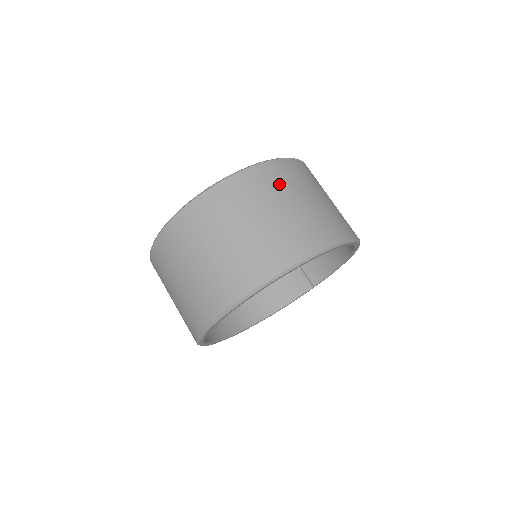
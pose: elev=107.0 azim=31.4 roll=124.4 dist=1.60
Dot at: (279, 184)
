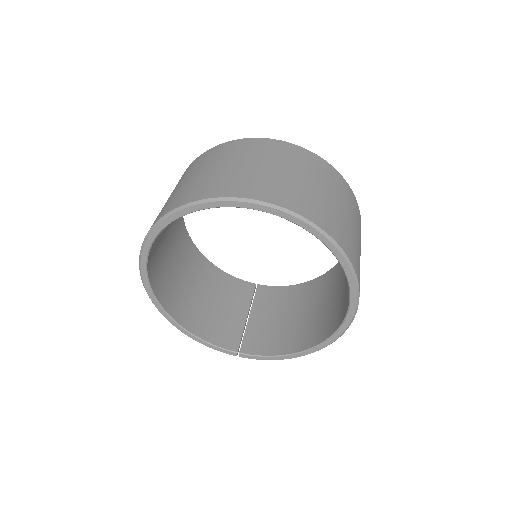
Dot at: (356, 215)
